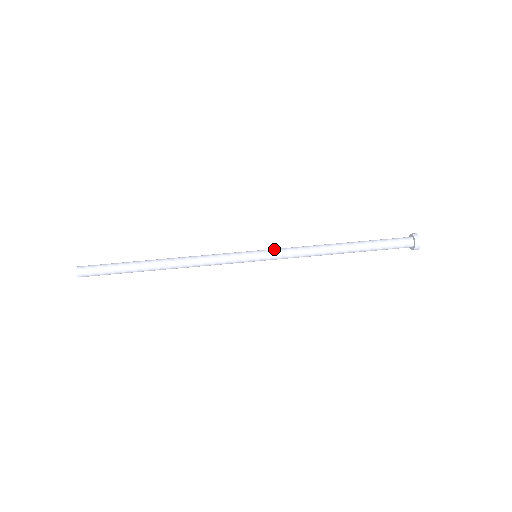
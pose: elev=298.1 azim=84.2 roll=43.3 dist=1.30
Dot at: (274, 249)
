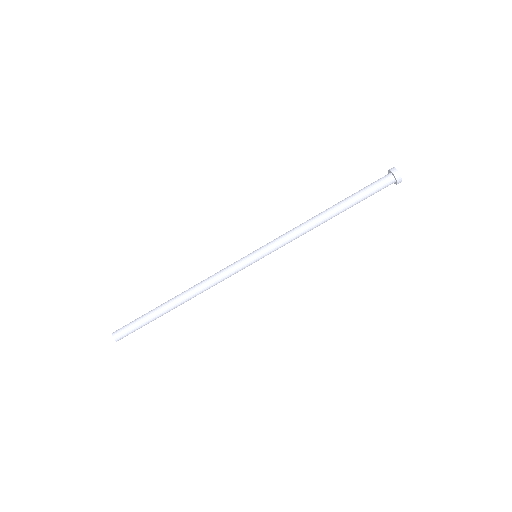
Dot at: (273, 250)
